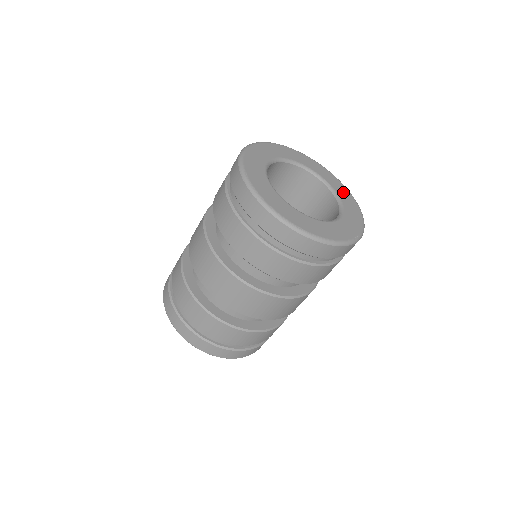
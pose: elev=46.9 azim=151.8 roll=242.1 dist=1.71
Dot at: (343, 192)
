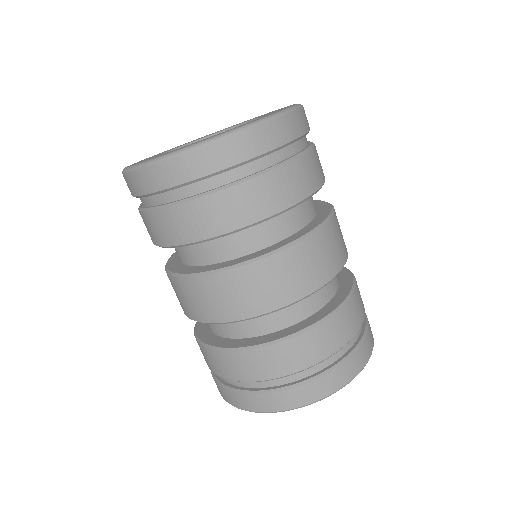
Dot at: occluded
